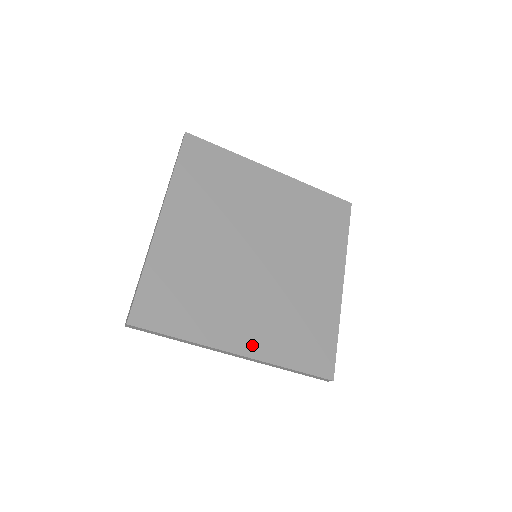
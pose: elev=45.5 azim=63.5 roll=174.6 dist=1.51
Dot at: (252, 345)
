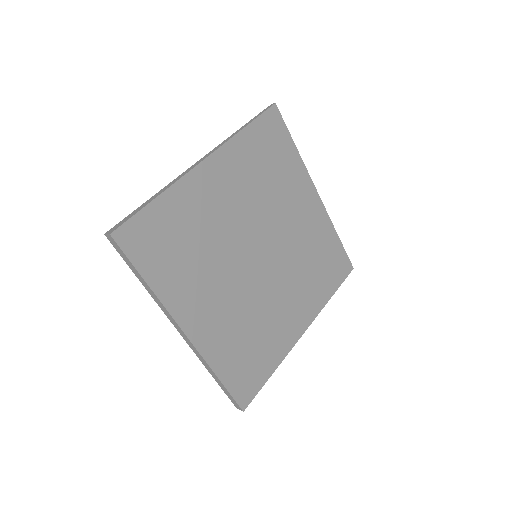
Dot at: (202, 333)
